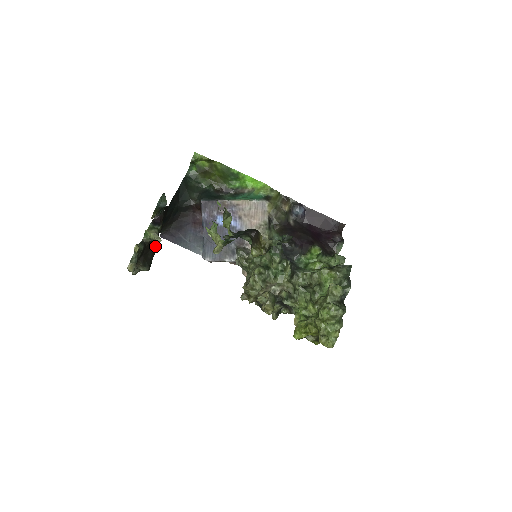
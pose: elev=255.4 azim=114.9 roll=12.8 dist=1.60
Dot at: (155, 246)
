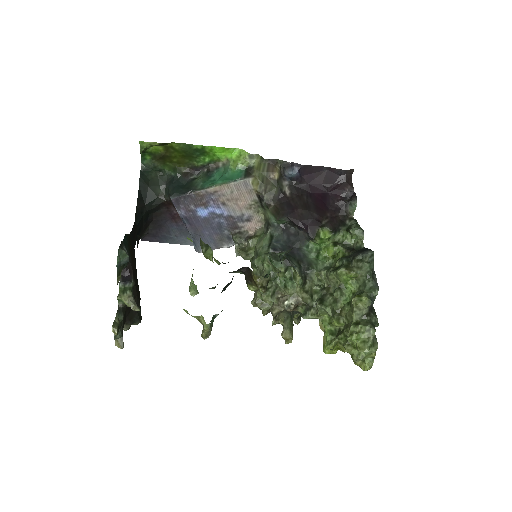
Dot at: (137, 295)
